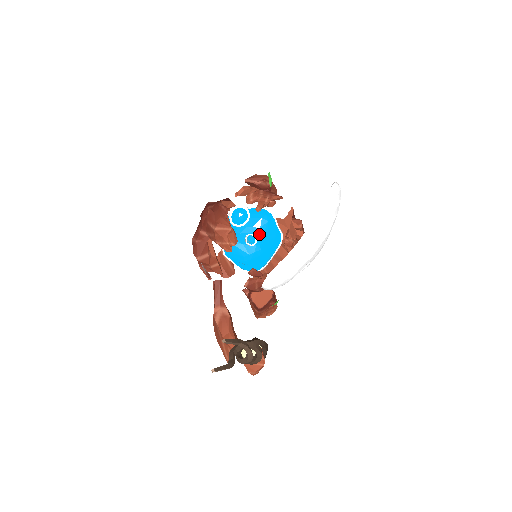
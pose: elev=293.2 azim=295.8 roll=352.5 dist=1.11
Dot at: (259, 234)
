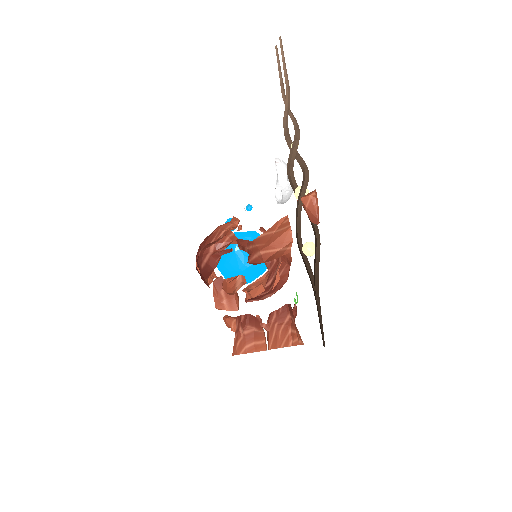
Dot at: occluded
